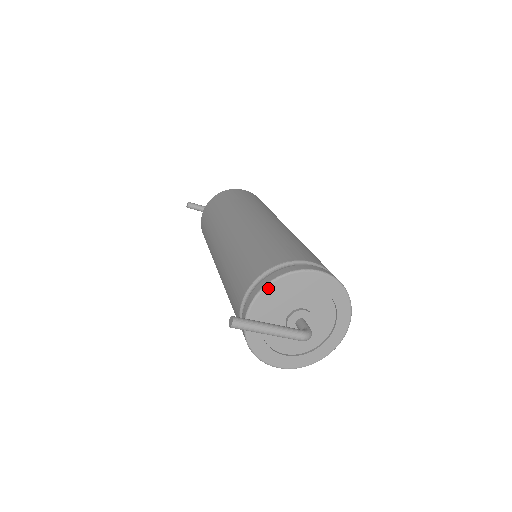
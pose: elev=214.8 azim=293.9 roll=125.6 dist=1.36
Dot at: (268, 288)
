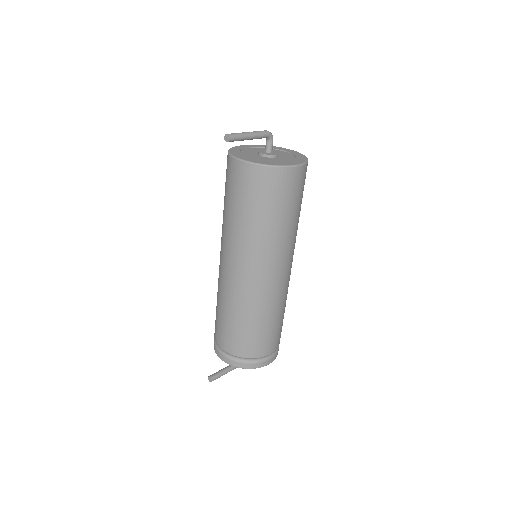
Dot at: (237, 366)
